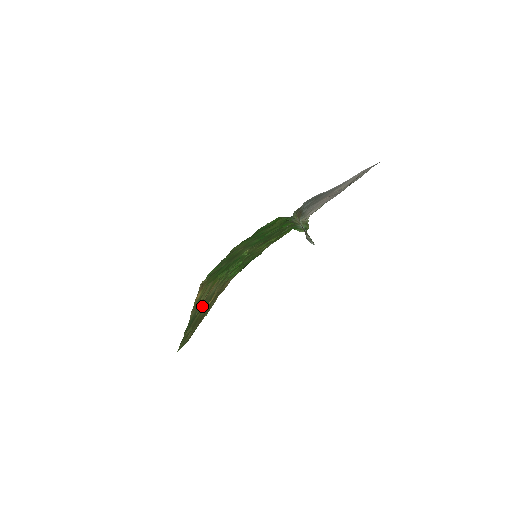
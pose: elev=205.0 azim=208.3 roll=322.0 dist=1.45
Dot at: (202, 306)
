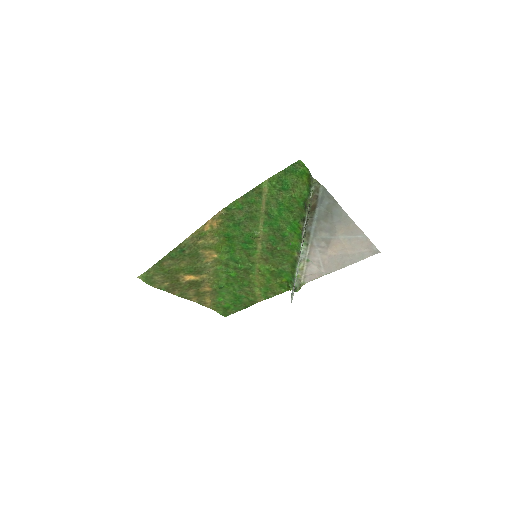
Dot at: (193, 257)
